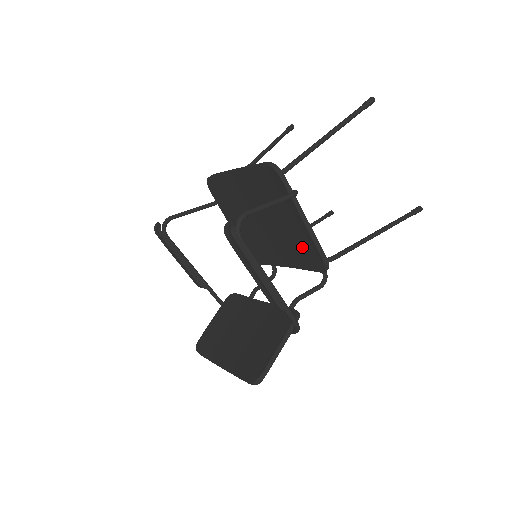
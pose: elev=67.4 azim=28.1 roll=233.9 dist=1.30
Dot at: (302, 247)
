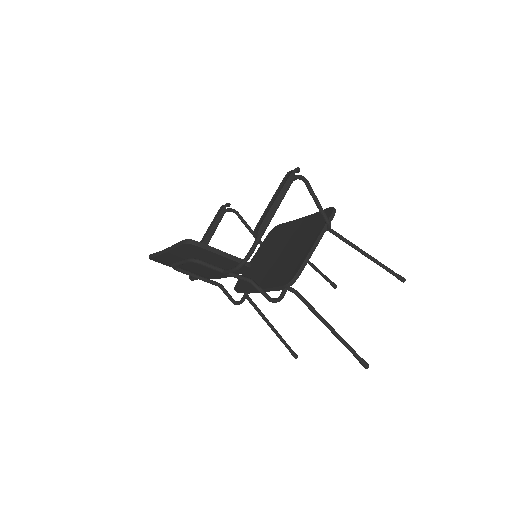
Dot at: (291, 266)
